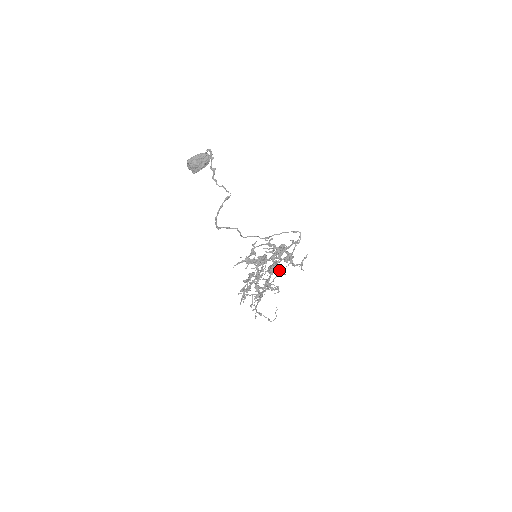
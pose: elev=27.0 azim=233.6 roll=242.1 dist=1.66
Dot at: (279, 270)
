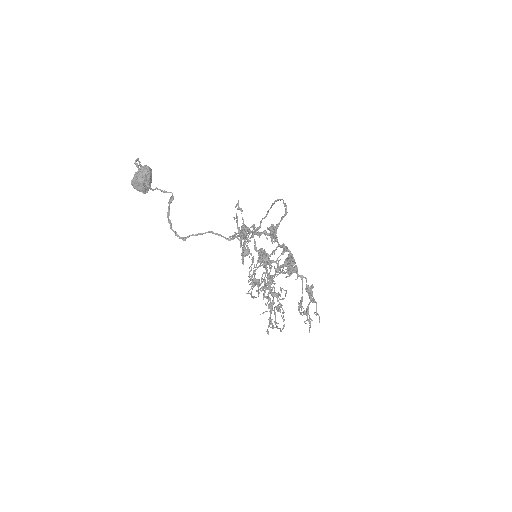
Dot at: occluded
